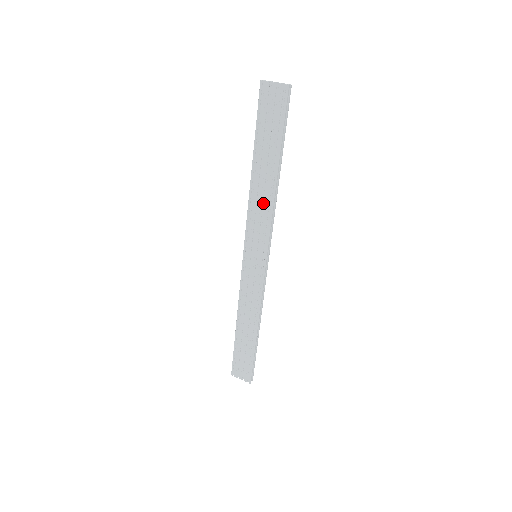
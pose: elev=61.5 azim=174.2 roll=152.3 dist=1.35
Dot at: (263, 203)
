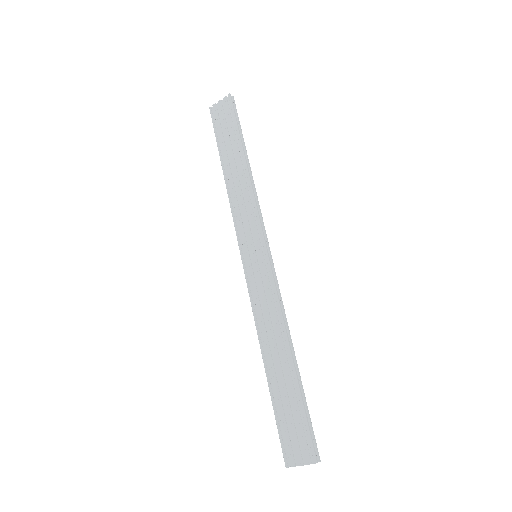
Dot at: (243, 195)
